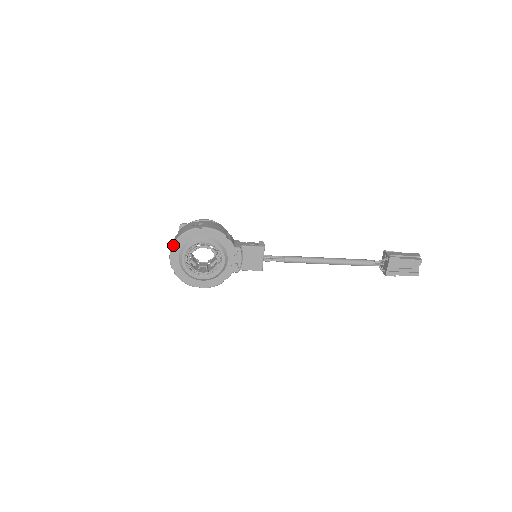
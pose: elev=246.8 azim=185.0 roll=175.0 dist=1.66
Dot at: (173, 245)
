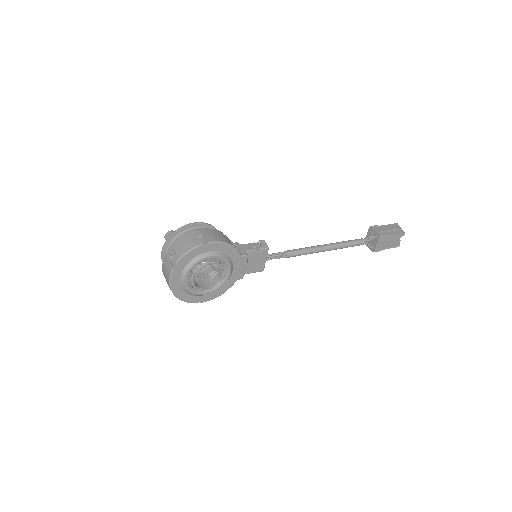
Dot at: (174, 267)
